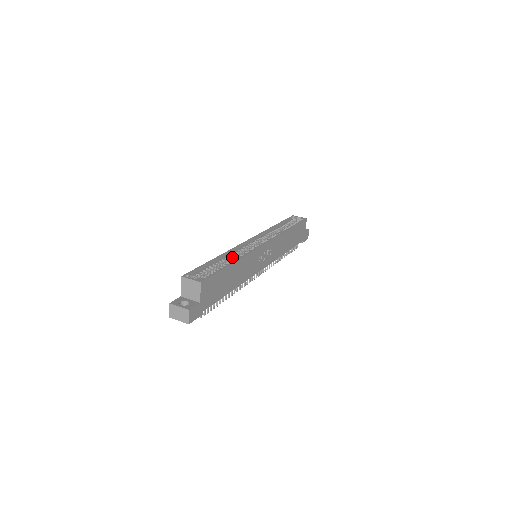
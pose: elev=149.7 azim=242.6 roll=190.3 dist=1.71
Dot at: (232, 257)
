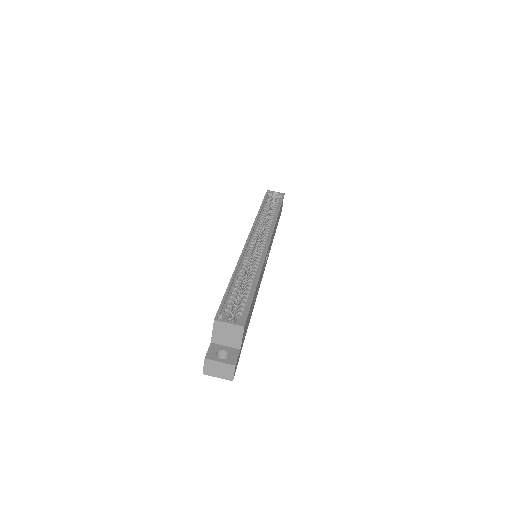
Dot at: (245, 269)
